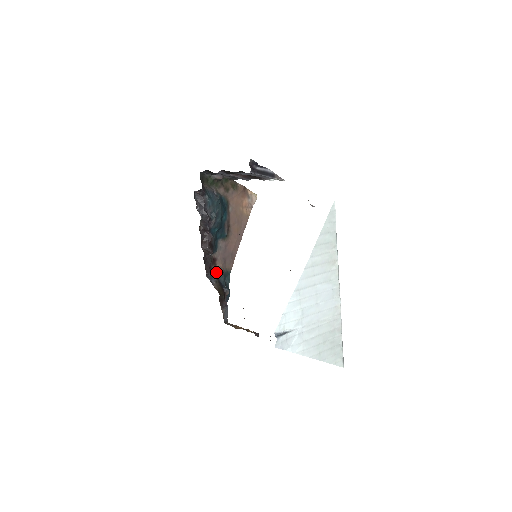
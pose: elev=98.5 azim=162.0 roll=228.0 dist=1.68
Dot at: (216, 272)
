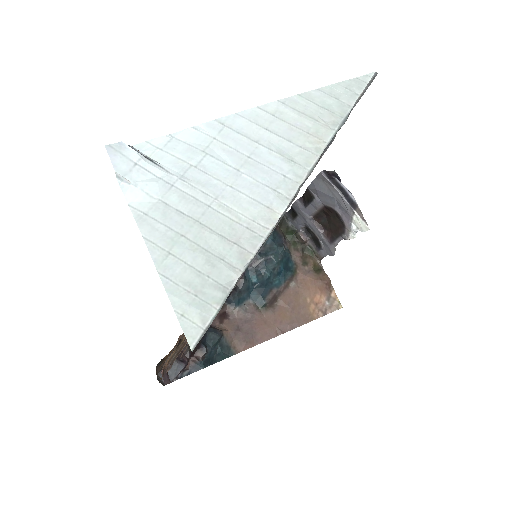
Dot at: (214, 327)
